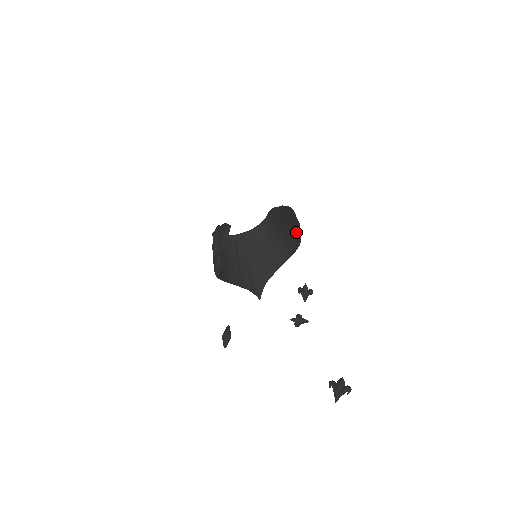
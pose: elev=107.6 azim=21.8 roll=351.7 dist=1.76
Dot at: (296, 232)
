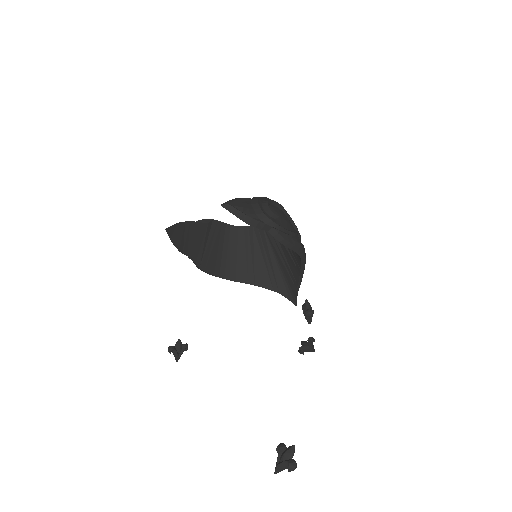
Dot at: (269, 232)
